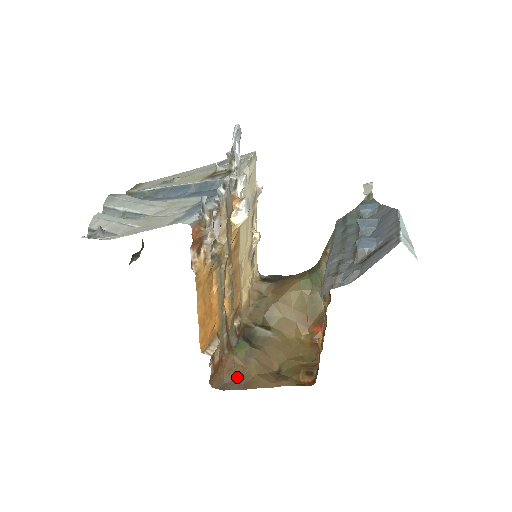
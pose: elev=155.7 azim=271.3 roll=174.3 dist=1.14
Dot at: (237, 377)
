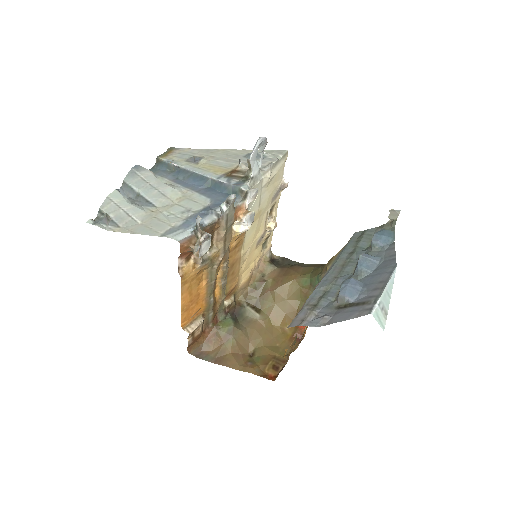
Dot at: (213, 350)
